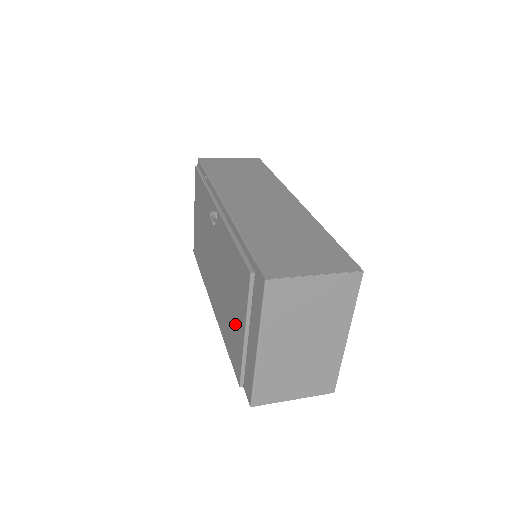
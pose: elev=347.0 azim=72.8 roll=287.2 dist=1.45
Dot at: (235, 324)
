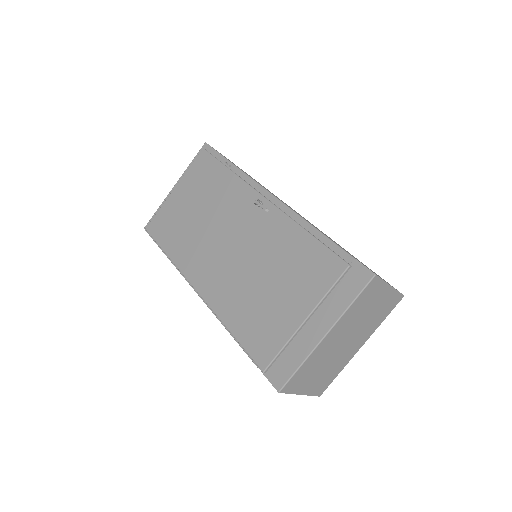
Dot at: (278, 309)
